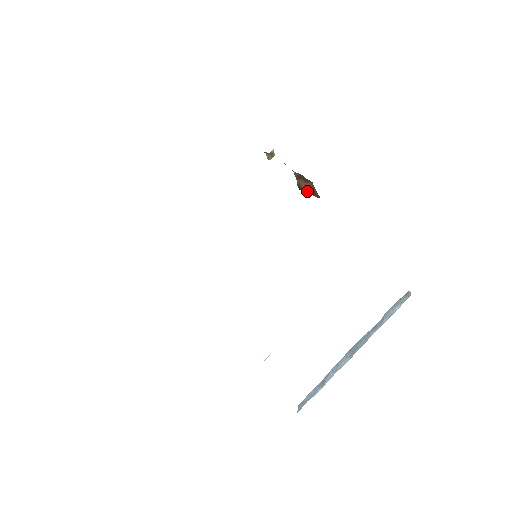
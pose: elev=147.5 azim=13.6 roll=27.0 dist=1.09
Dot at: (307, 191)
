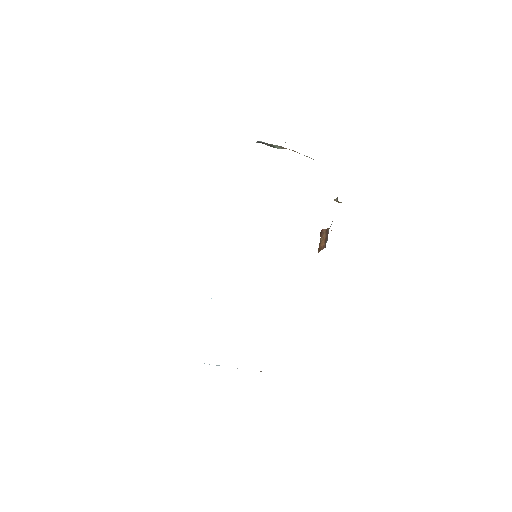
Dot at: (321, 240)
